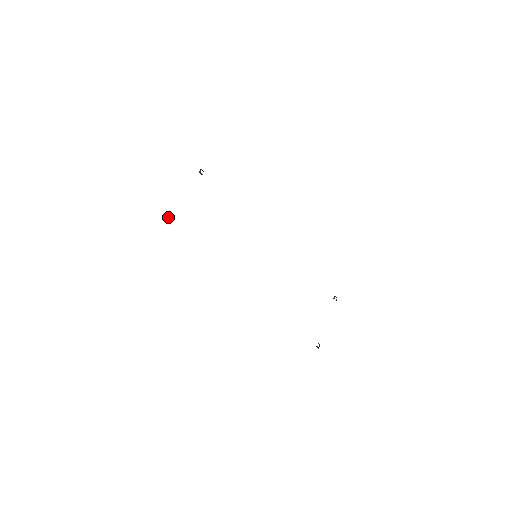
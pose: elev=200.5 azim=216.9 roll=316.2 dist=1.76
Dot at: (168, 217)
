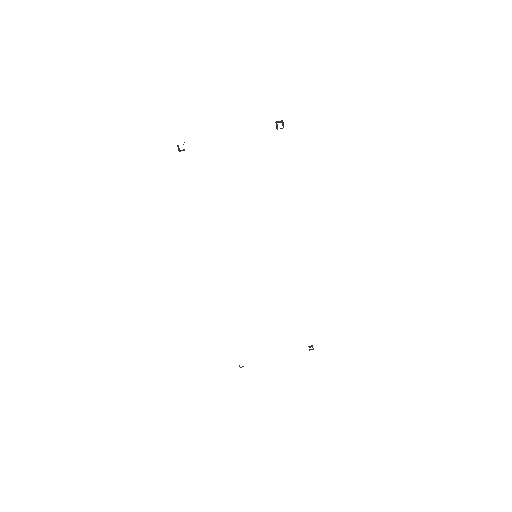
Dot at: (178, 148)
